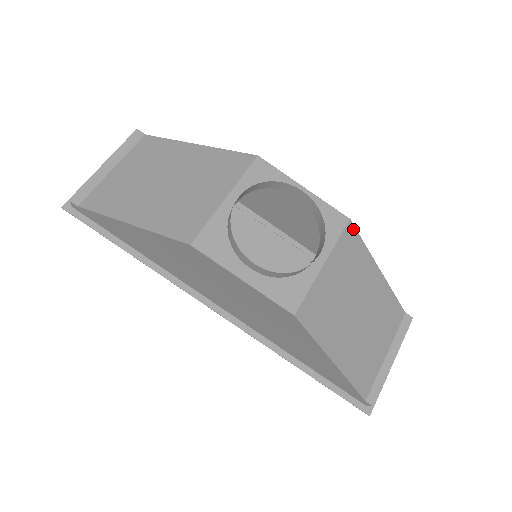
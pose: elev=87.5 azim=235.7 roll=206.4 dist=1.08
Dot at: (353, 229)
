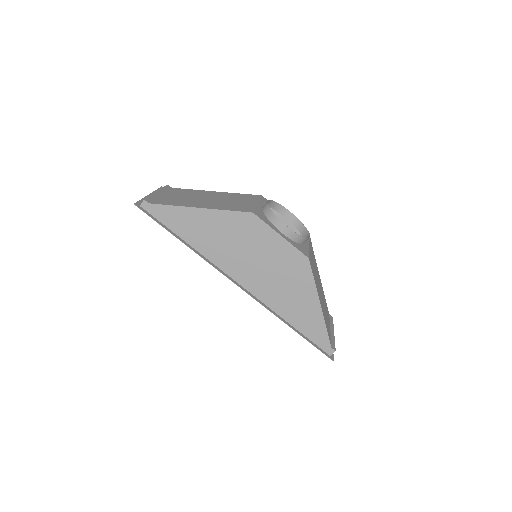
Dot at: (311, 242)
